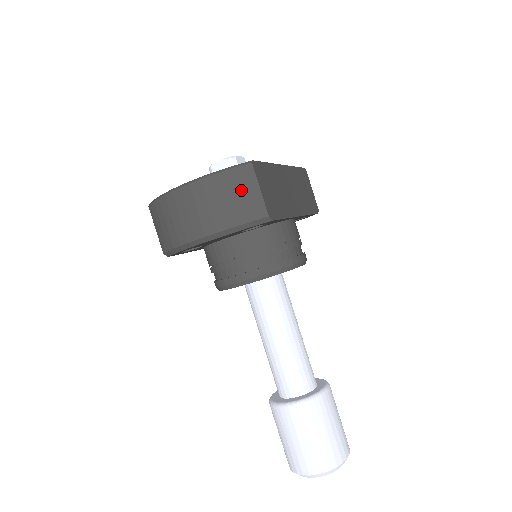
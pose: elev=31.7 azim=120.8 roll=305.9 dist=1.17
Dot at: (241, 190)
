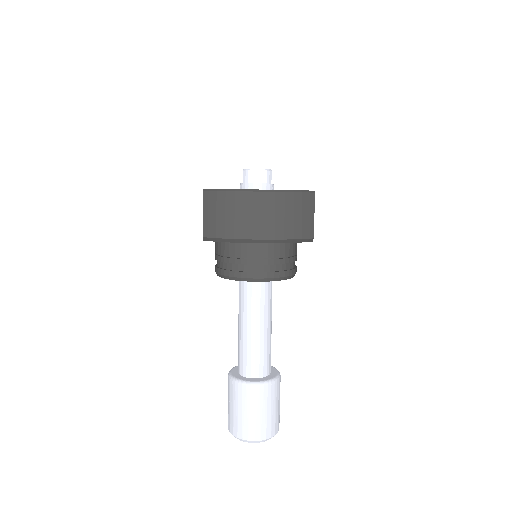
Dot at: (303, 212)
